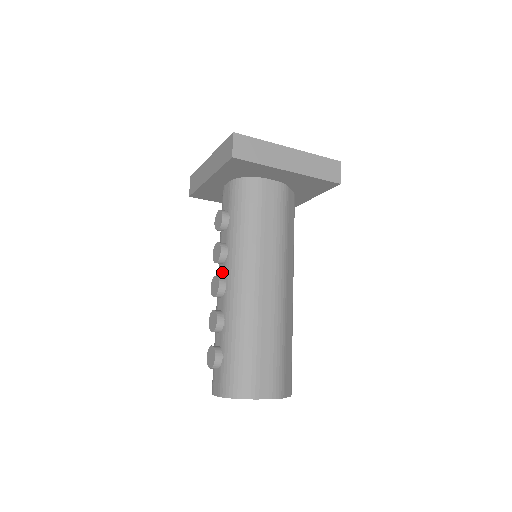
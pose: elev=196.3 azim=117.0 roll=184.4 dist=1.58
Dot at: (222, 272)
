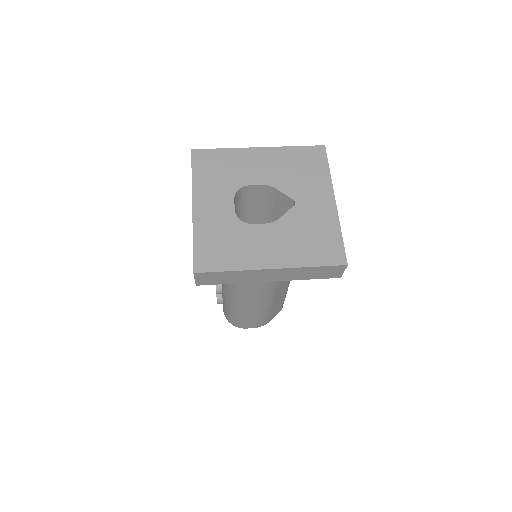
Dot at: occluded
